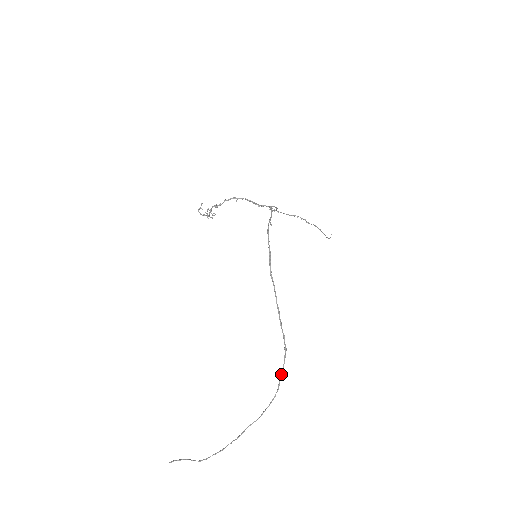
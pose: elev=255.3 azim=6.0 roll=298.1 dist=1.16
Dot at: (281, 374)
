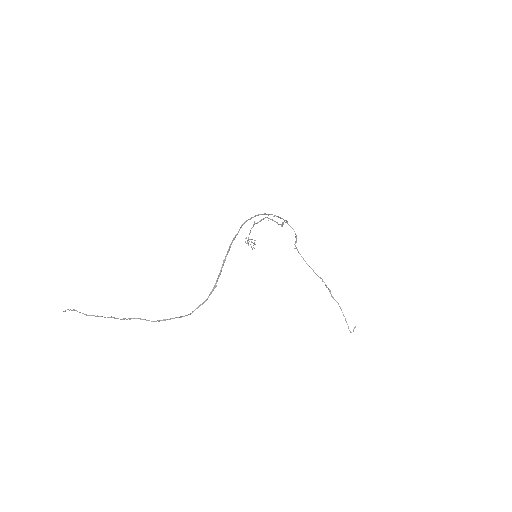
Dot at: (198, 307)
